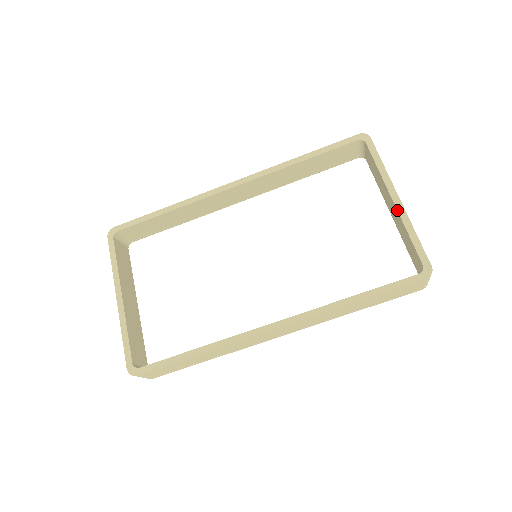
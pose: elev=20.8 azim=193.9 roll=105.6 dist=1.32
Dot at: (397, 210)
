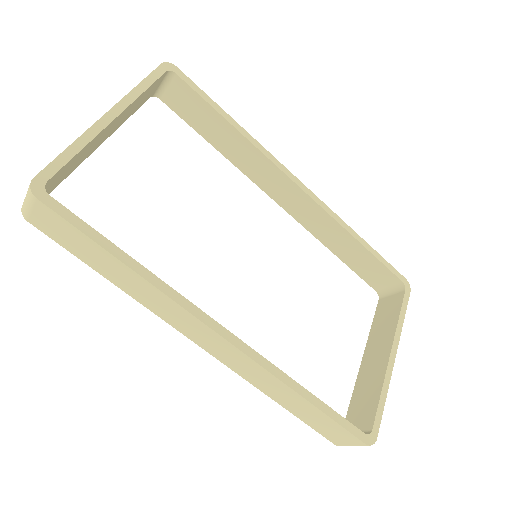
Dot at: (388, 364)
